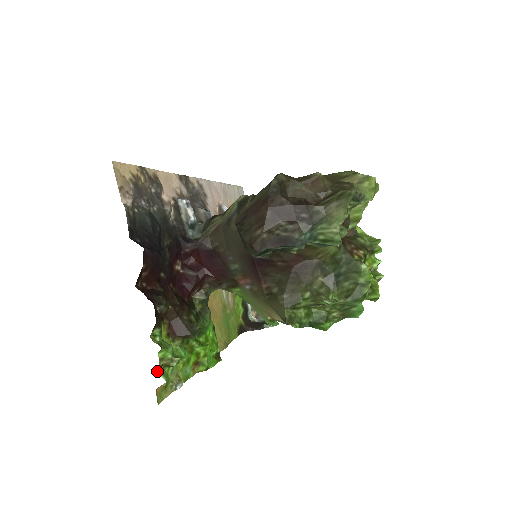
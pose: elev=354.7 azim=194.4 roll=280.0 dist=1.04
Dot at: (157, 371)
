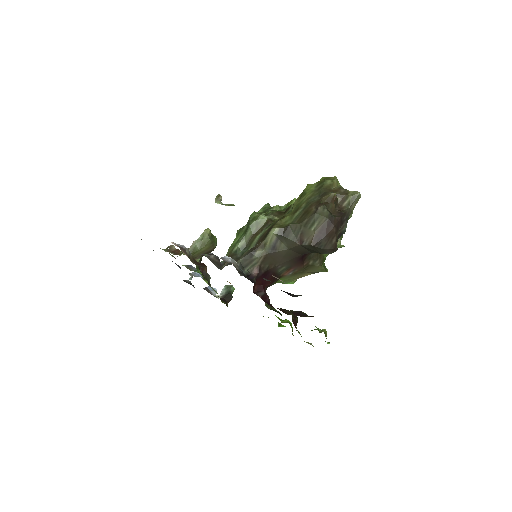
Dot at: (327, 343)
